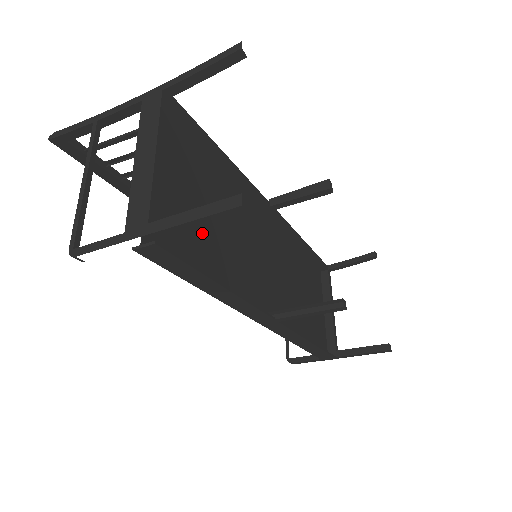
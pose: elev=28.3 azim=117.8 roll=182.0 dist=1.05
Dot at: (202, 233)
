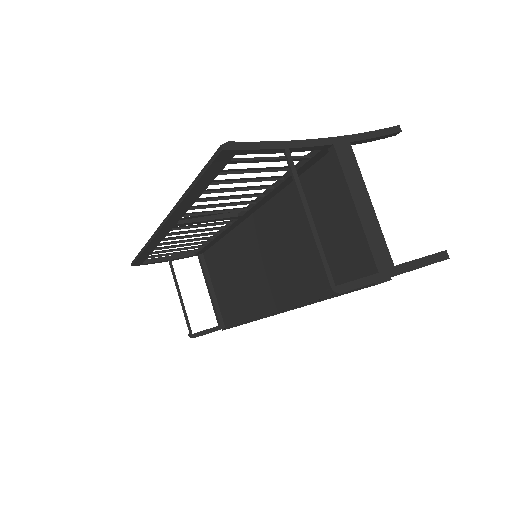
Dot at: occluded
